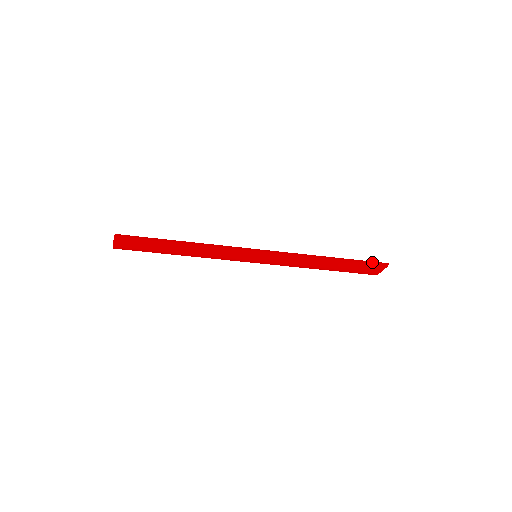
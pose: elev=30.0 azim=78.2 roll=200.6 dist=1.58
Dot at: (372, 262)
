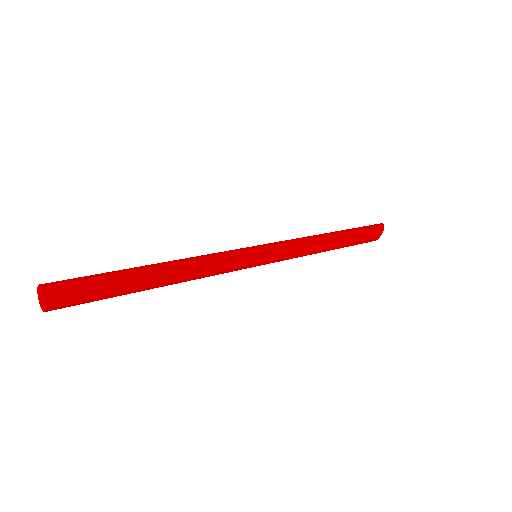
Dot at: (369, 226)
